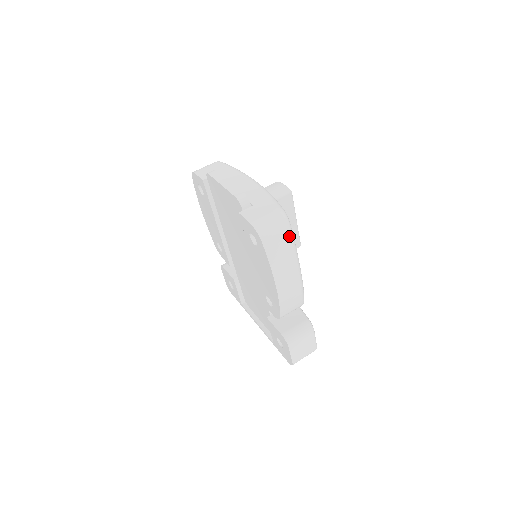
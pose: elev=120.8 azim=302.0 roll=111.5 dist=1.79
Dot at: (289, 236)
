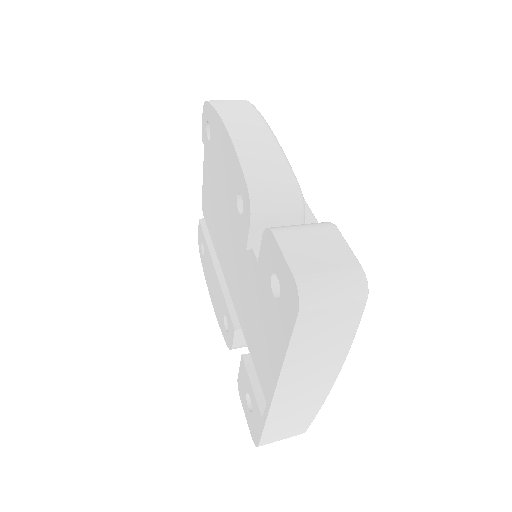
Dot at: (246, 102)
